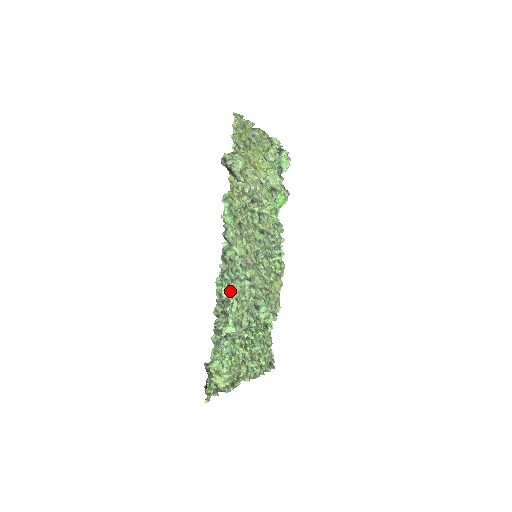
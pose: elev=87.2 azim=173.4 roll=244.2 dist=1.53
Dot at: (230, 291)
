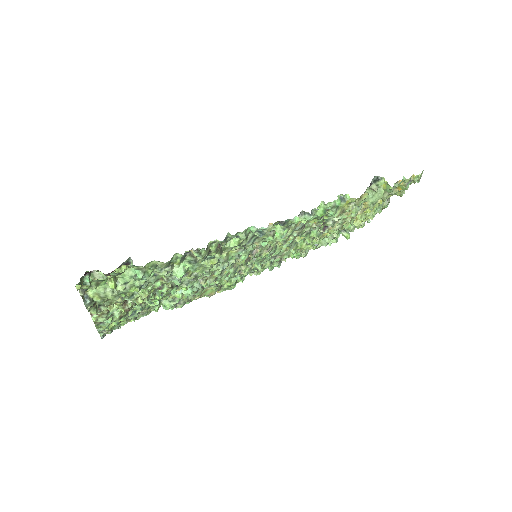
Dot at: (231, 248)
